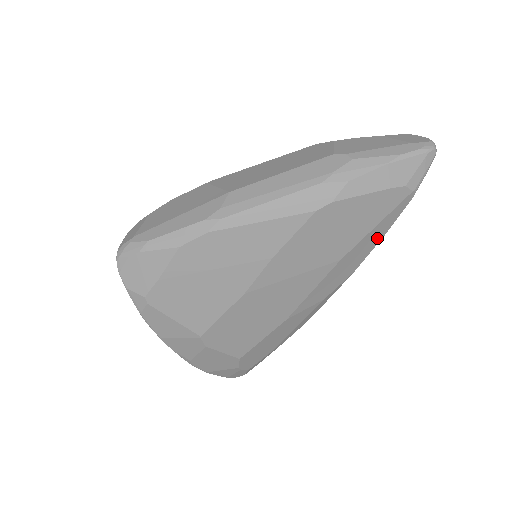
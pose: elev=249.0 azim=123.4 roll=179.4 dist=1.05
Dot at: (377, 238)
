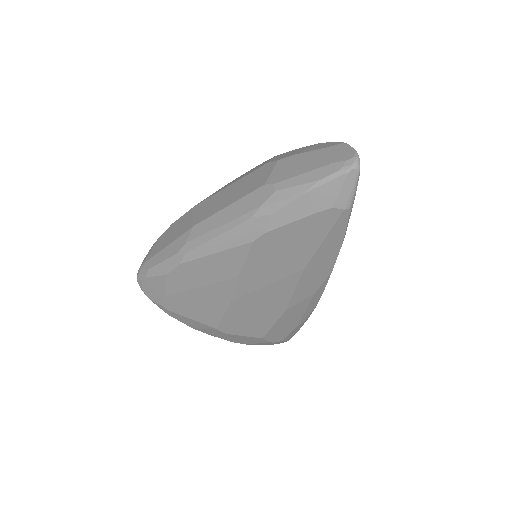
Dot at: (335, 246)
